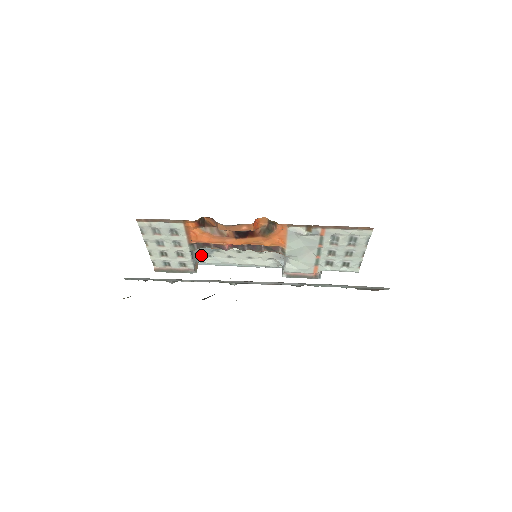
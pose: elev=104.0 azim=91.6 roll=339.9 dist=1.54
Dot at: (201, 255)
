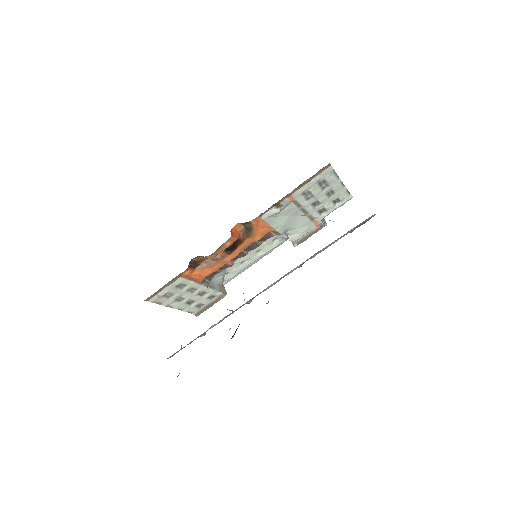
Dot at: (219, 279)
